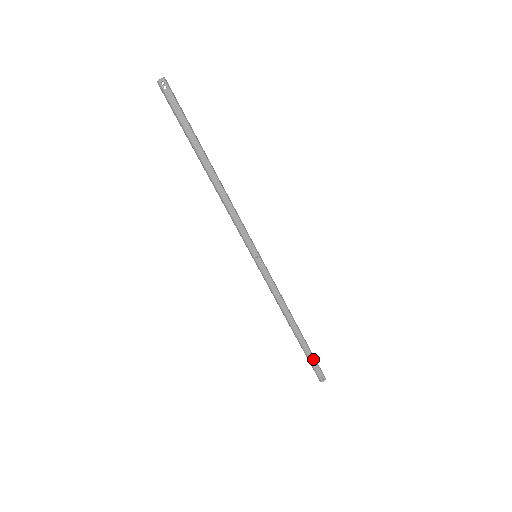
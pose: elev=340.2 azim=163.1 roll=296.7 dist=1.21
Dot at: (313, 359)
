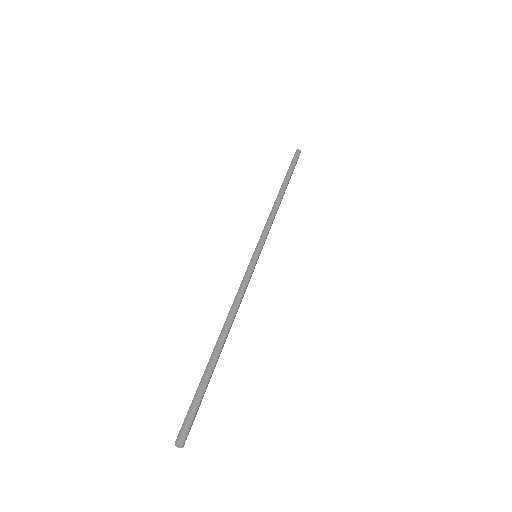
Dot at: occluded
